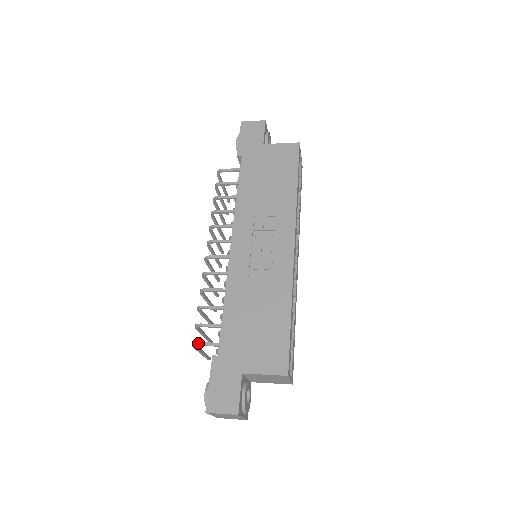
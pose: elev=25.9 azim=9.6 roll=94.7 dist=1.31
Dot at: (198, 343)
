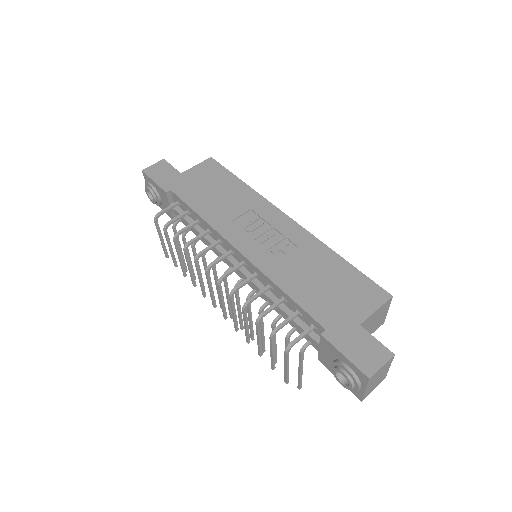
Dot at: (293, 342)
